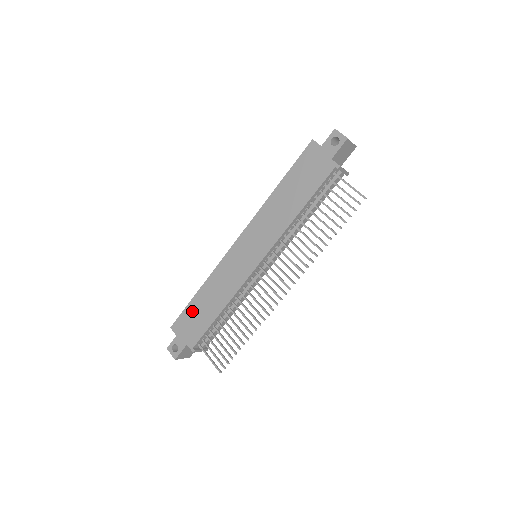
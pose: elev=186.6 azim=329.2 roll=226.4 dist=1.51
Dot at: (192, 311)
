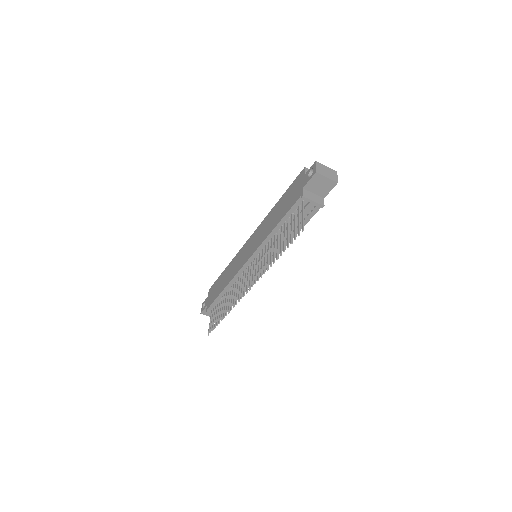
Dot at: (218, 282)
